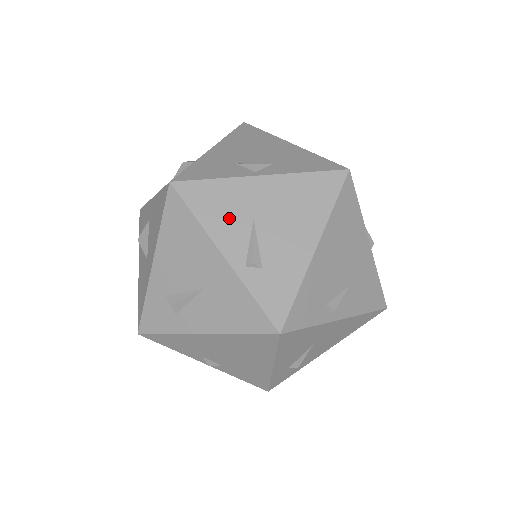
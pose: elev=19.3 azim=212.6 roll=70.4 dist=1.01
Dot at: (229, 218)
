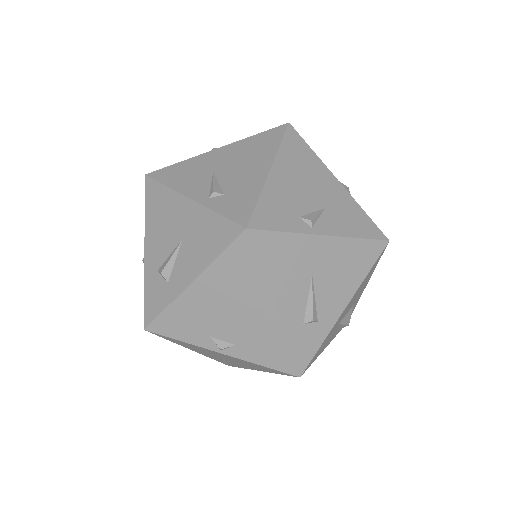
Dot at: (193, 177)
